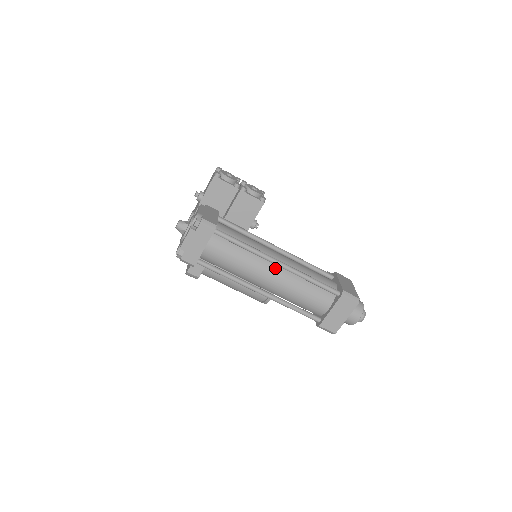
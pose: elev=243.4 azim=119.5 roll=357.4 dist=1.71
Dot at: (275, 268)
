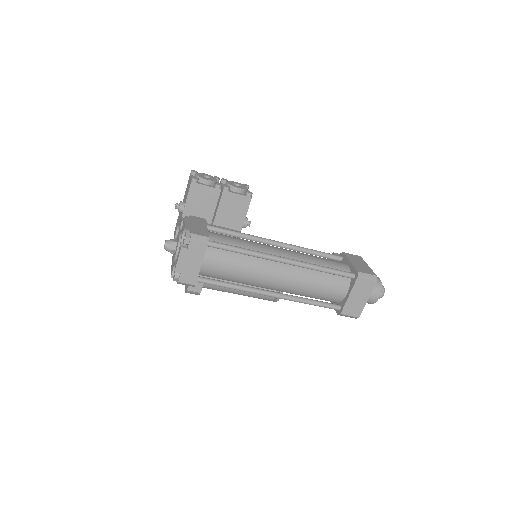
Dot at: (281, 266)
